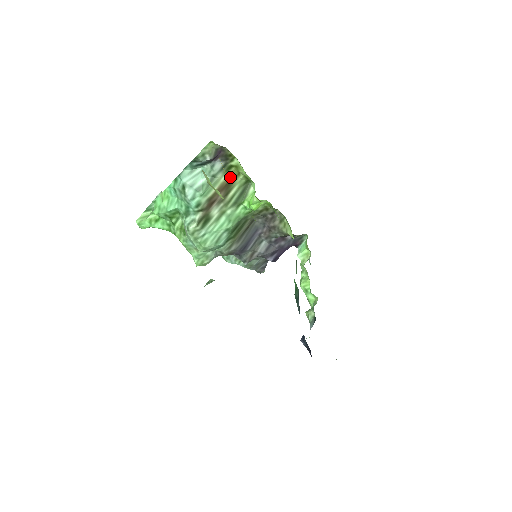
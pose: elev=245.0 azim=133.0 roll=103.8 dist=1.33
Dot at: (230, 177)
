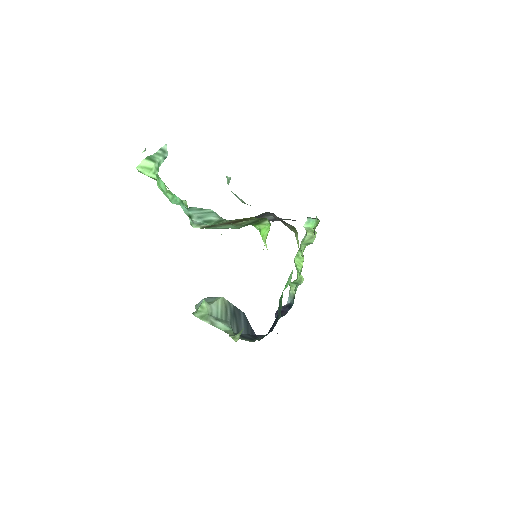
Dot at: (244, 218)
